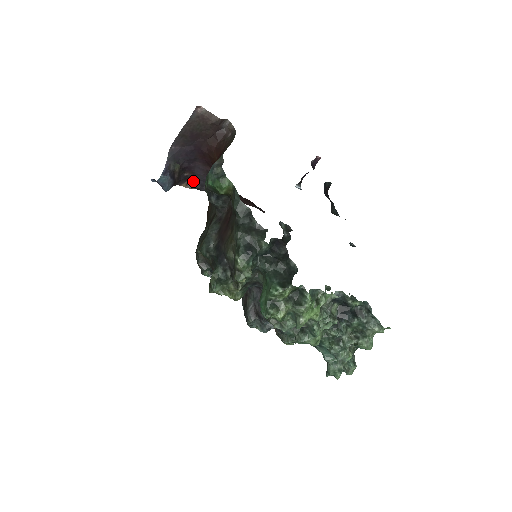
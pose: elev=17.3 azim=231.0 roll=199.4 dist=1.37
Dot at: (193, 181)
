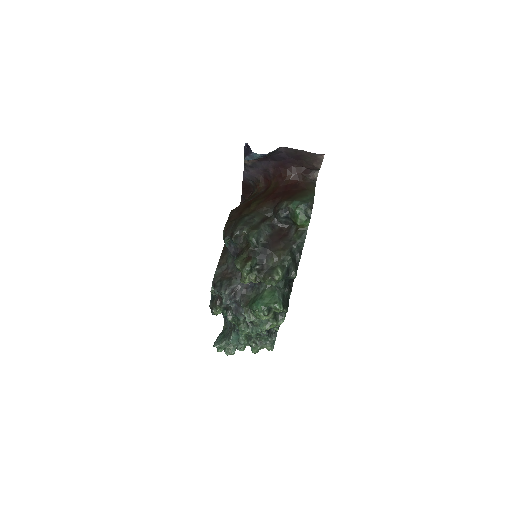
Dot at: (252, 161)
